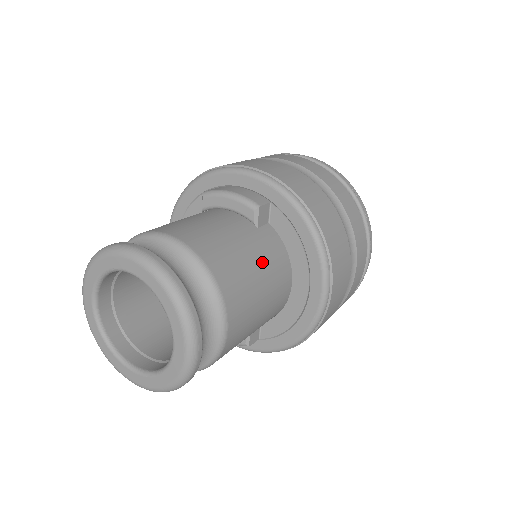
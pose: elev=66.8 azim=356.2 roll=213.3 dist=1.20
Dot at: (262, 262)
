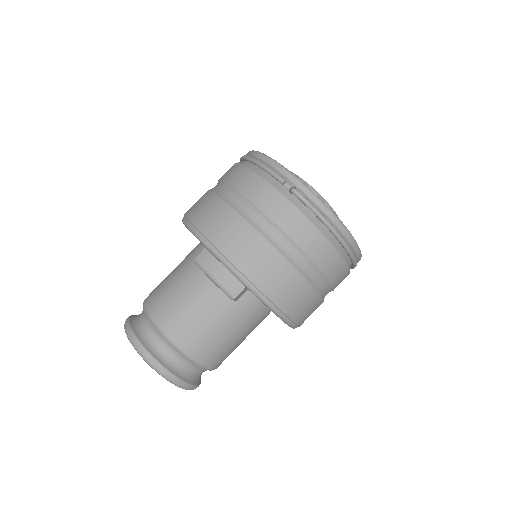
Dot at: (240, 327)
